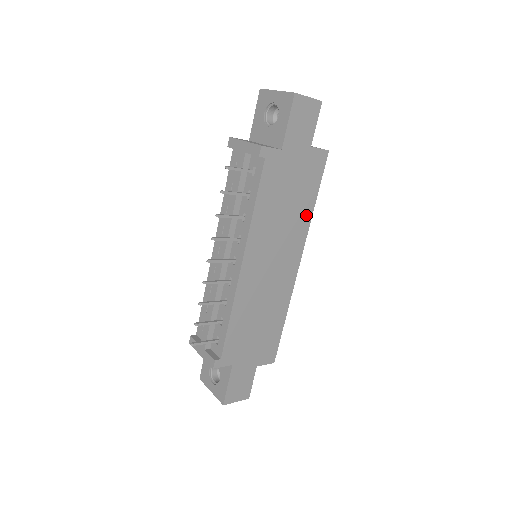
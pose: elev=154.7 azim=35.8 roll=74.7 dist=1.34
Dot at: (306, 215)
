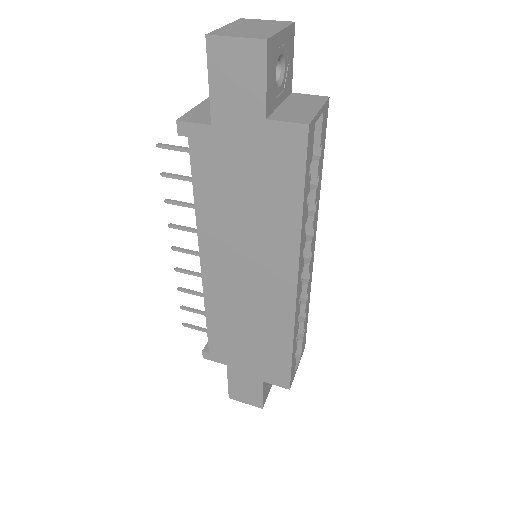
Dot at: (289, 222)
